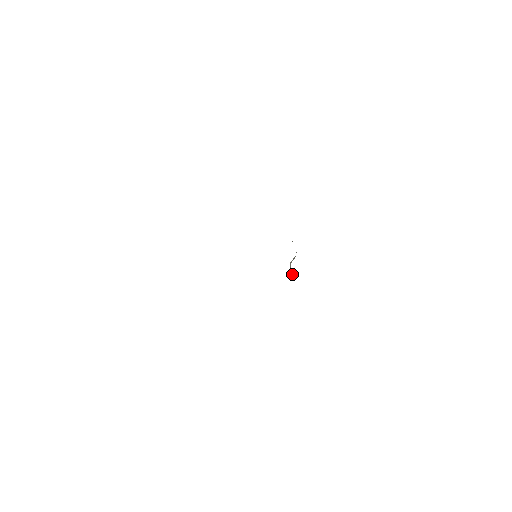
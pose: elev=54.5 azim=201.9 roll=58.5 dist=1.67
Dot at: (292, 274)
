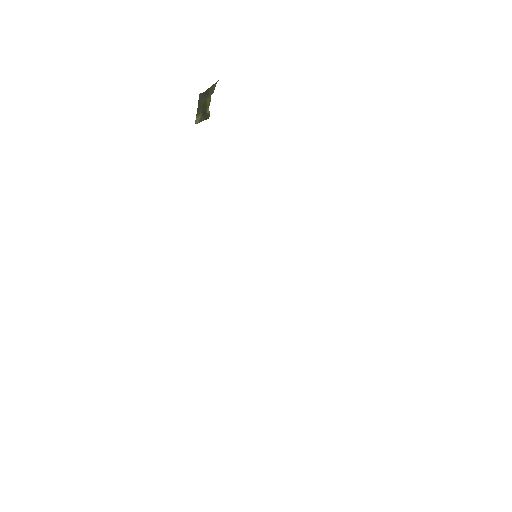
Dot at: occluded
